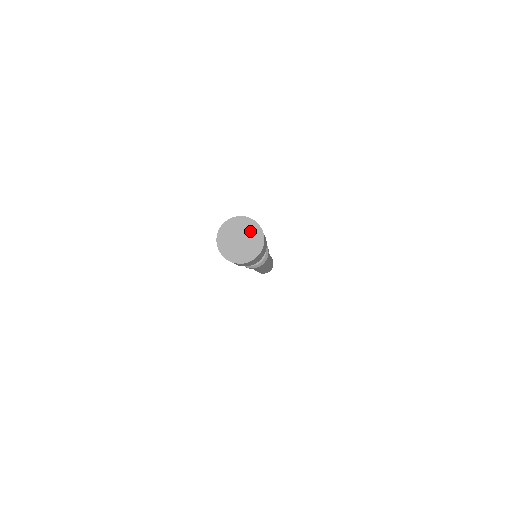
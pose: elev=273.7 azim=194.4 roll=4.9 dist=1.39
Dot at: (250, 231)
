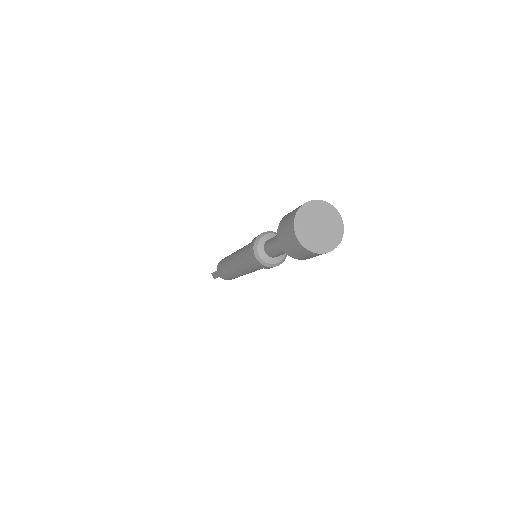
Dot at: (333, 229)
